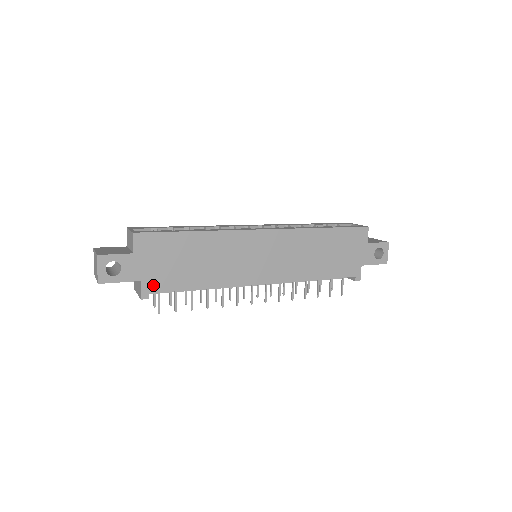
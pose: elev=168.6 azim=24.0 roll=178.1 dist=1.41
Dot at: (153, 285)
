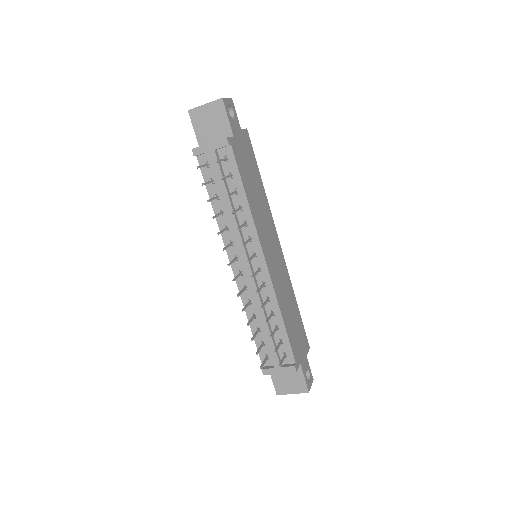
Dot at: (235, 149)
